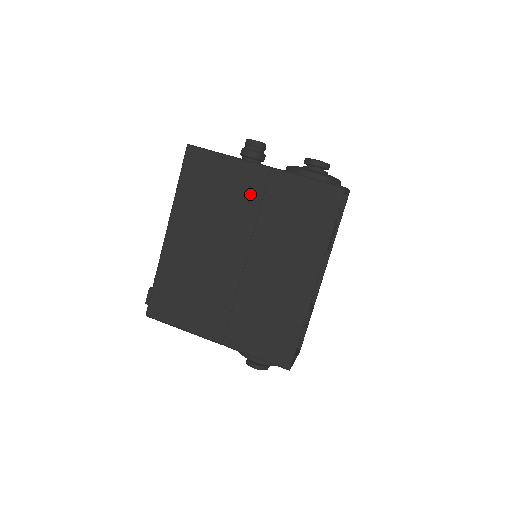
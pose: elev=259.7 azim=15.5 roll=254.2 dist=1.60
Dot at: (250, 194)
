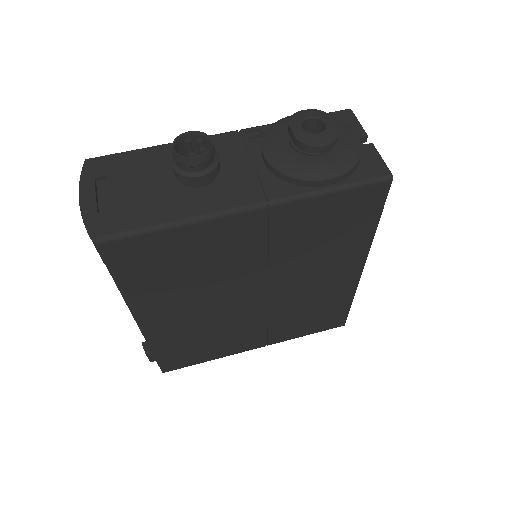
Dot at: (244, 245)
